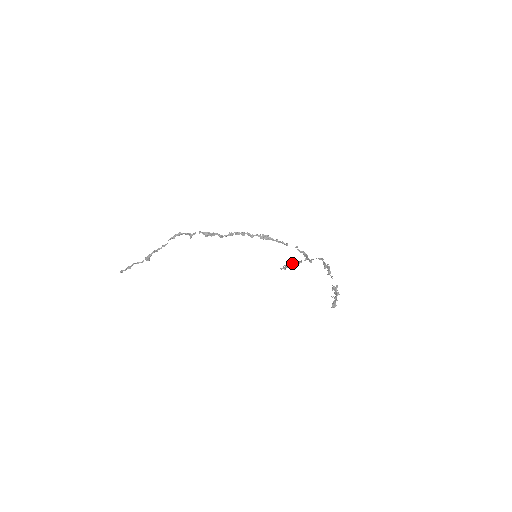
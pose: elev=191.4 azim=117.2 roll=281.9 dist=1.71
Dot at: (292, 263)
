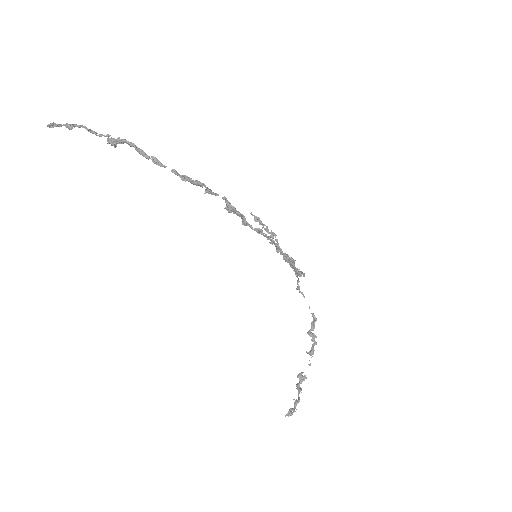
Dot at: (271, 233)
